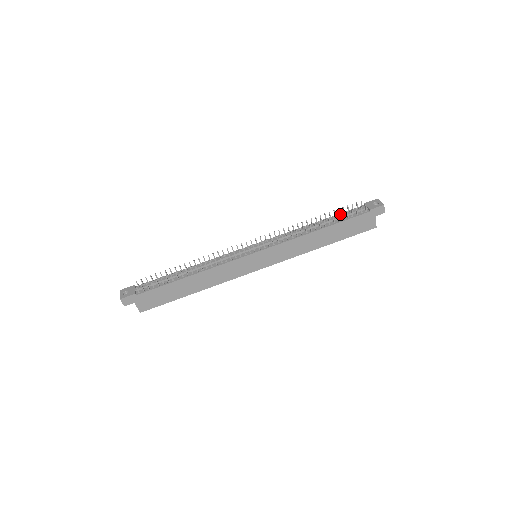
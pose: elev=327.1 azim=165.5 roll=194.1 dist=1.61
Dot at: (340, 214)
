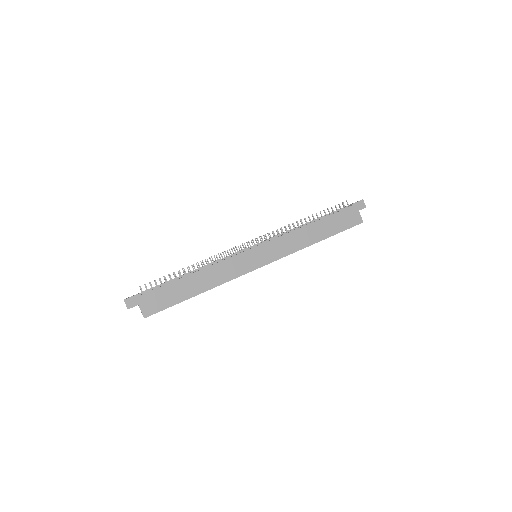
Dot at: occluded
